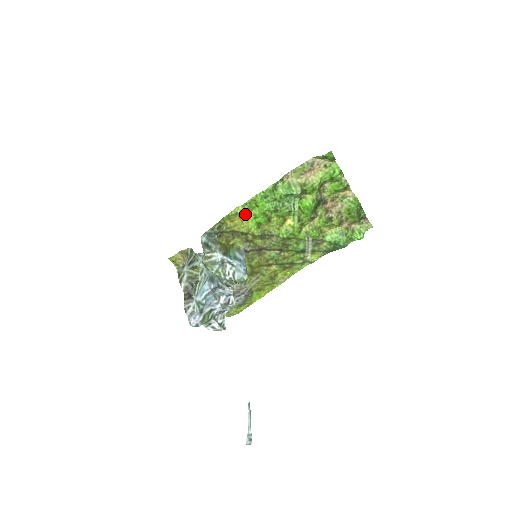
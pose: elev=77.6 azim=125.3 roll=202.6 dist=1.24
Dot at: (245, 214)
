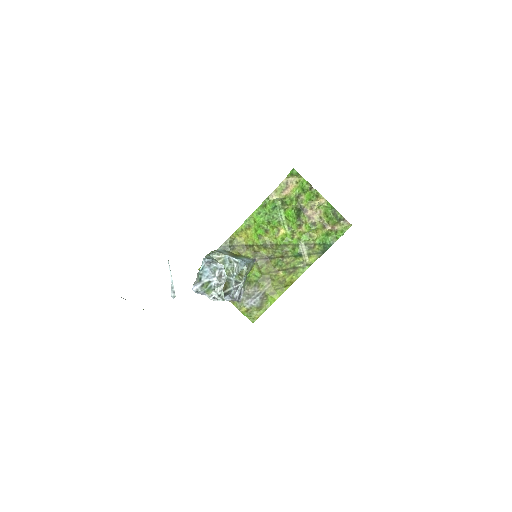
Dot at: (248, 230)
